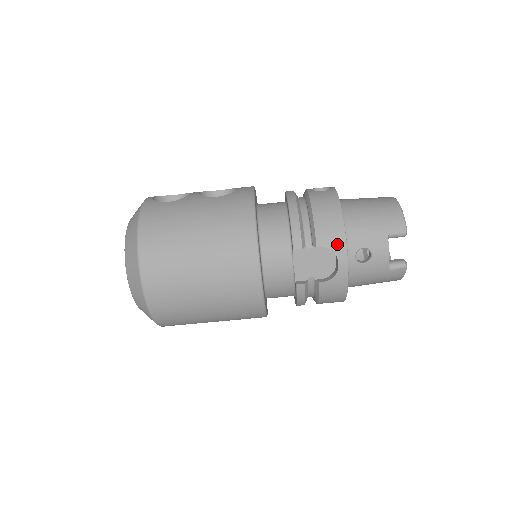
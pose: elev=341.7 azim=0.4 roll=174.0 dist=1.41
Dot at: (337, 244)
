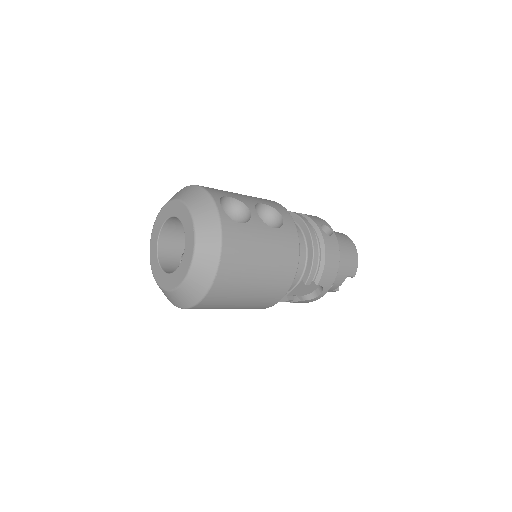
Dot at: (328, 285)
